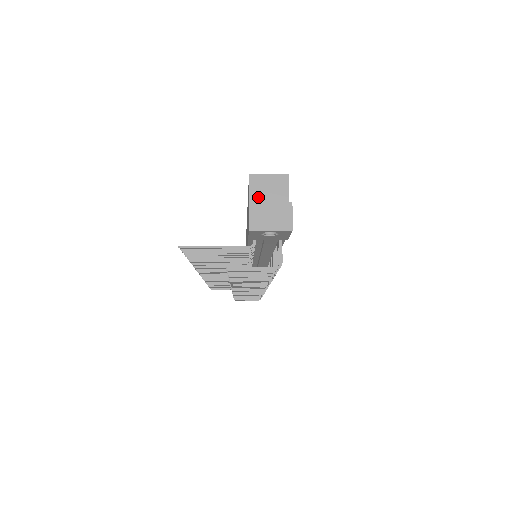
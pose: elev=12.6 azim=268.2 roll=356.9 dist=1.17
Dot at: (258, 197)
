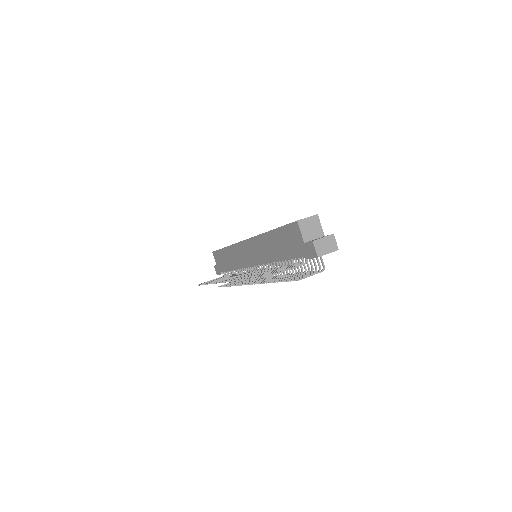
Dot at: (306, 233)
